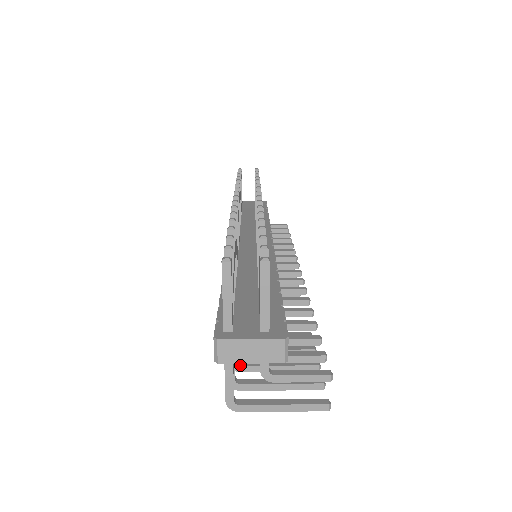
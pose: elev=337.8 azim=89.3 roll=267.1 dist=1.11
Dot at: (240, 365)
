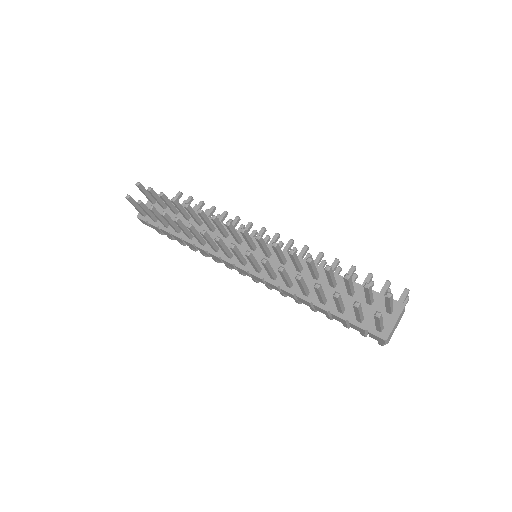
Dot at: occluded
